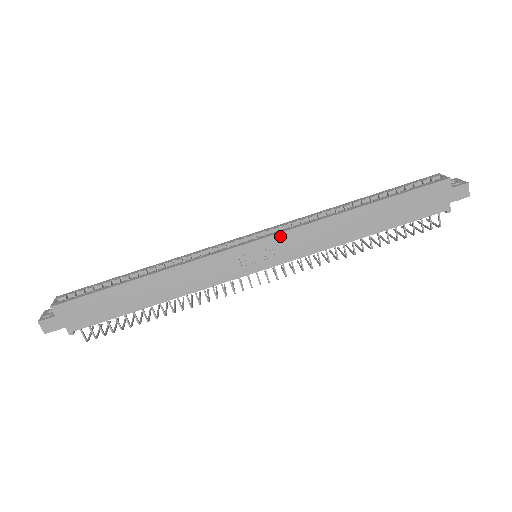
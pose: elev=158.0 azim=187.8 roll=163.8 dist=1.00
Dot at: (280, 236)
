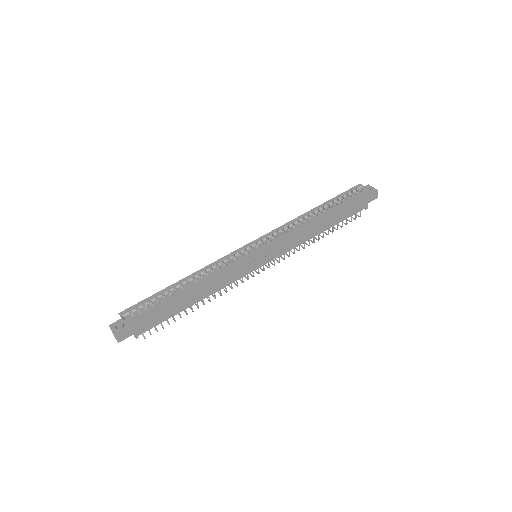
Dot at: (275, 243)
